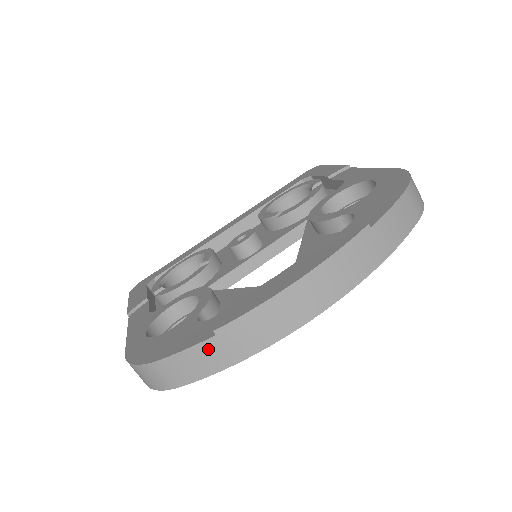
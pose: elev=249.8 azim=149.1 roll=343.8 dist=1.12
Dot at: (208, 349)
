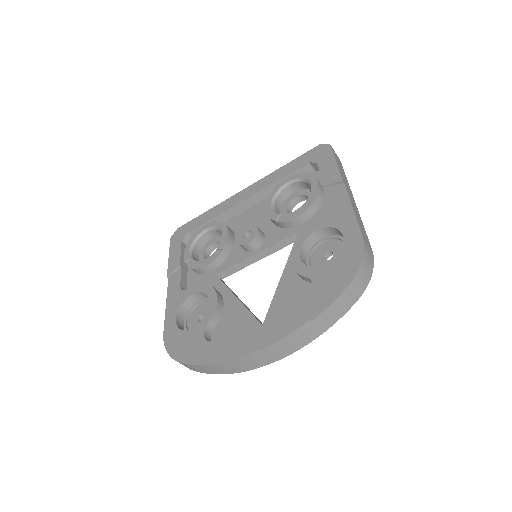
Dot at: (206, 368)
